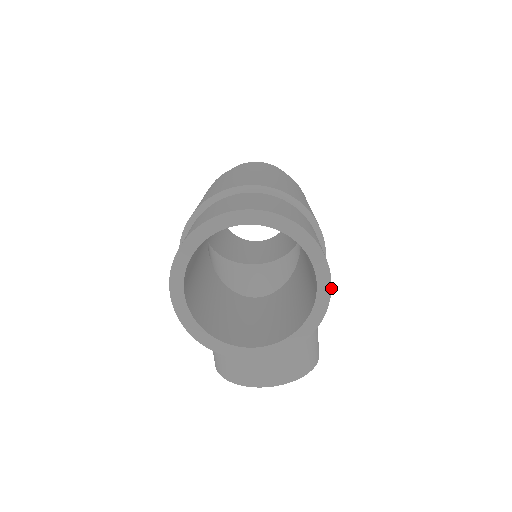
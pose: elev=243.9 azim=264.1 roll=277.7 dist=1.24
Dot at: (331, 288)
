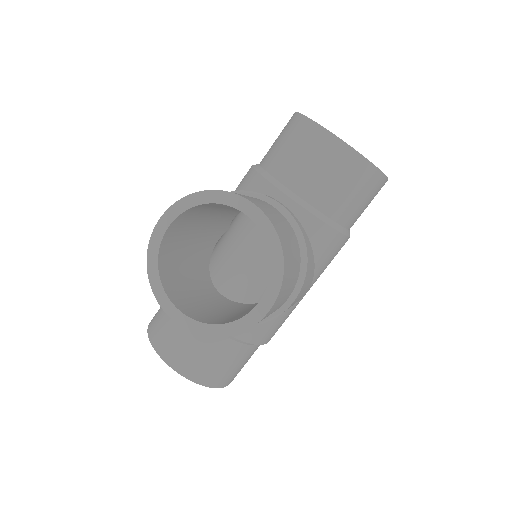
Dot at: occluded
